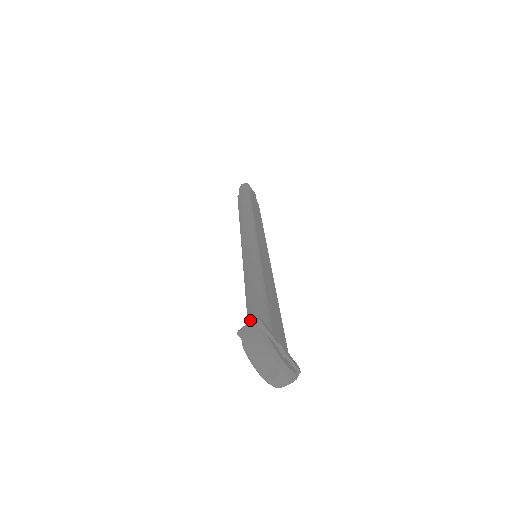
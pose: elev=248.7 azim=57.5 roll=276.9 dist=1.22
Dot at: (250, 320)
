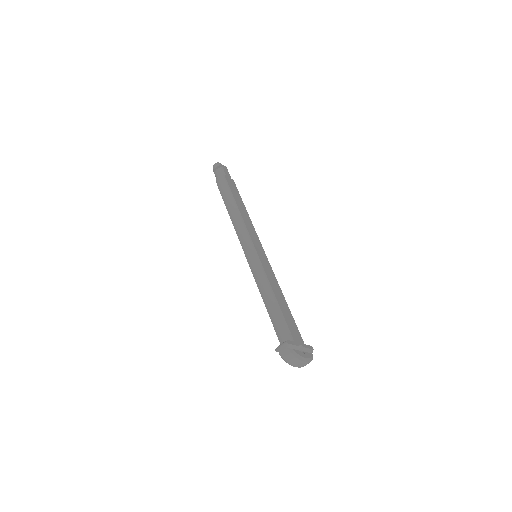
Dot at: (277, 332)
